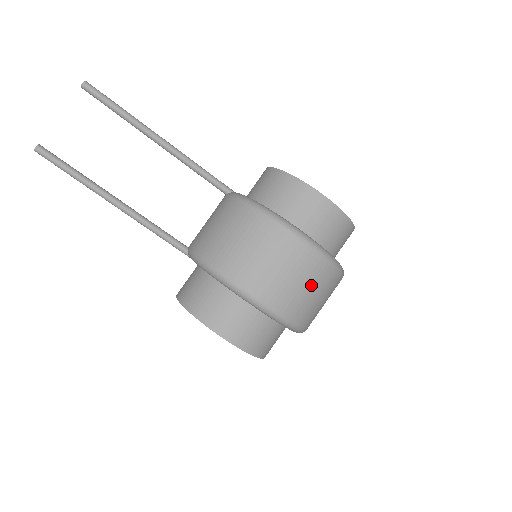
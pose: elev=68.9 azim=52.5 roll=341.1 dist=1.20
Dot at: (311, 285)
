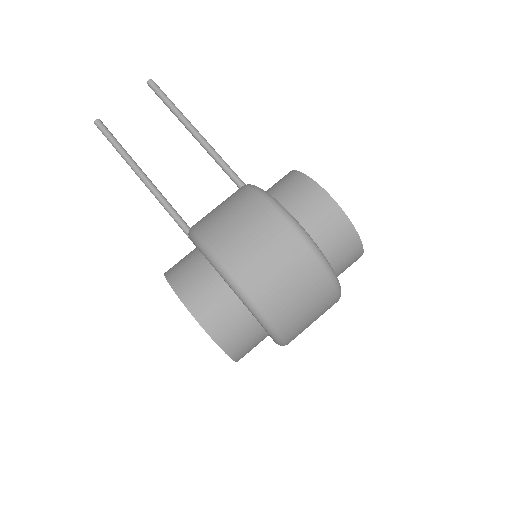
Dot at: (290, 273)
